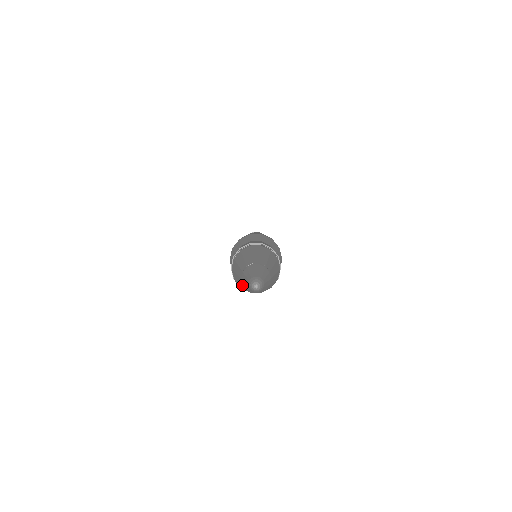
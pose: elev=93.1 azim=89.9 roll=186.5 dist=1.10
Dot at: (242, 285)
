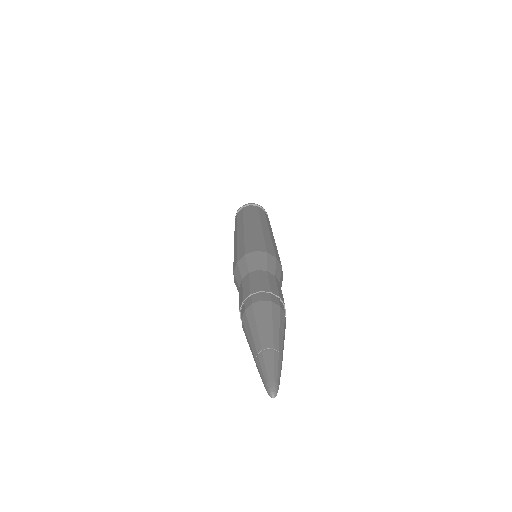
Dot at: occluded
